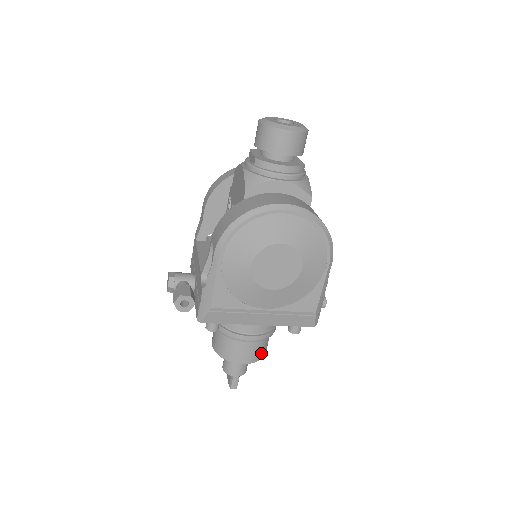
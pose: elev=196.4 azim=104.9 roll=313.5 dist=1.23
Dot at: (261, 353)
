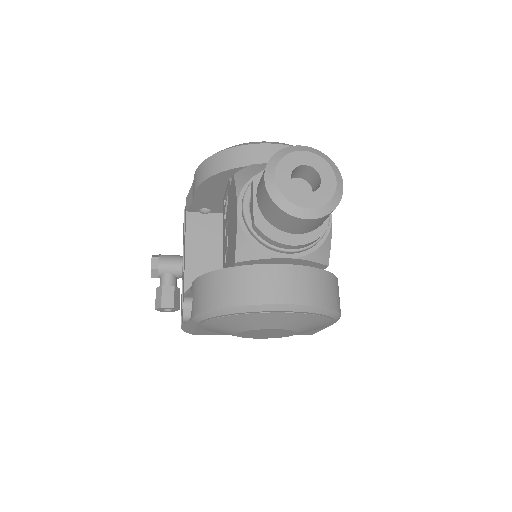
Dot at: occluded
